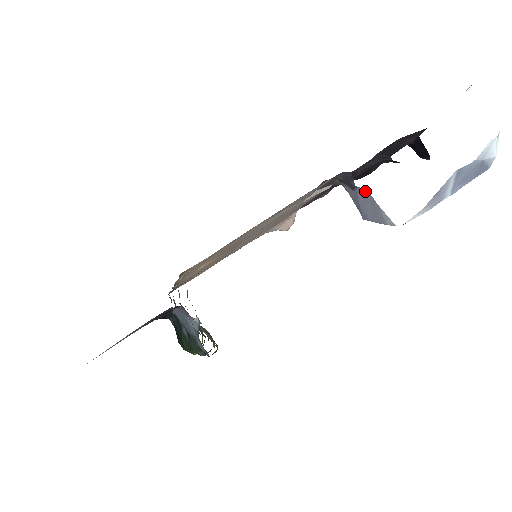
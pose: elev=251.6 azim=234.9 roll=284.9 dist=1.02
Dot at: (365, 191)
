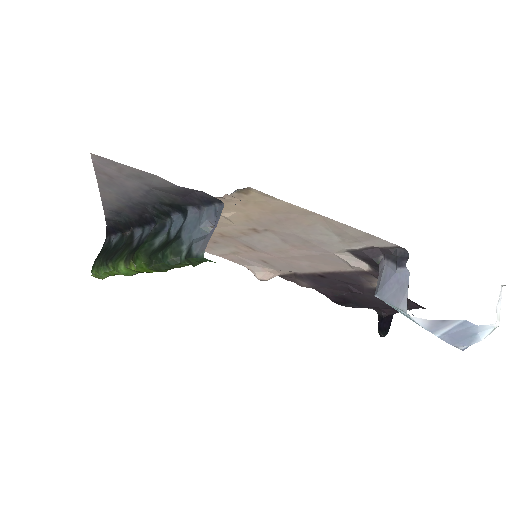
Dot at: (407, 274)
